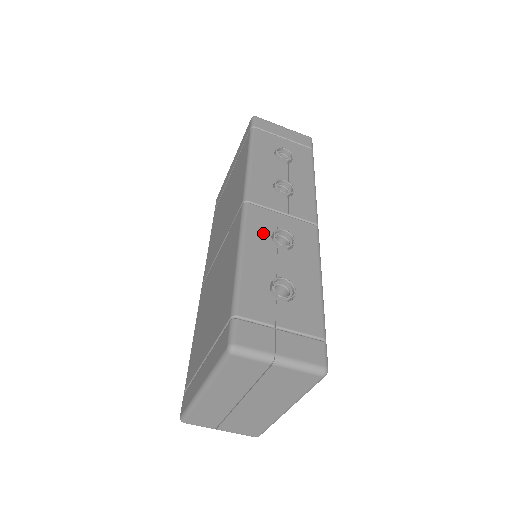
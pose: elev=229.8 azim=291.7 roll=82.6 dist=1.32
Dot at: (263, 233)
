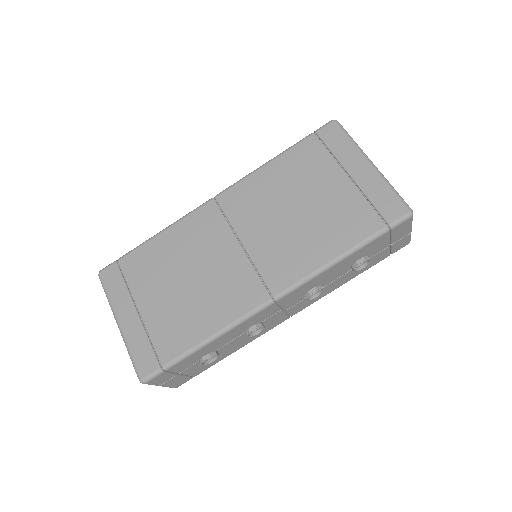
Dot at: (250, 324)
